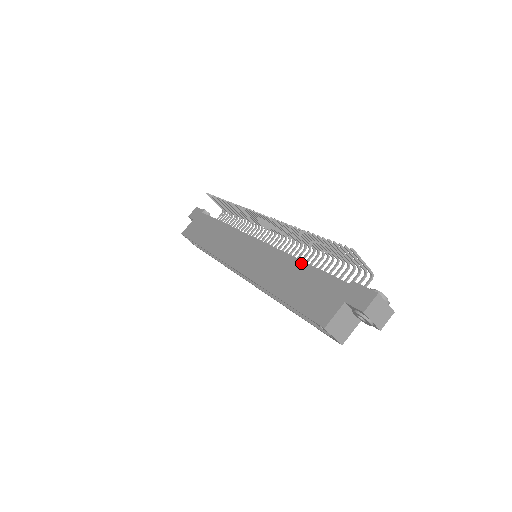
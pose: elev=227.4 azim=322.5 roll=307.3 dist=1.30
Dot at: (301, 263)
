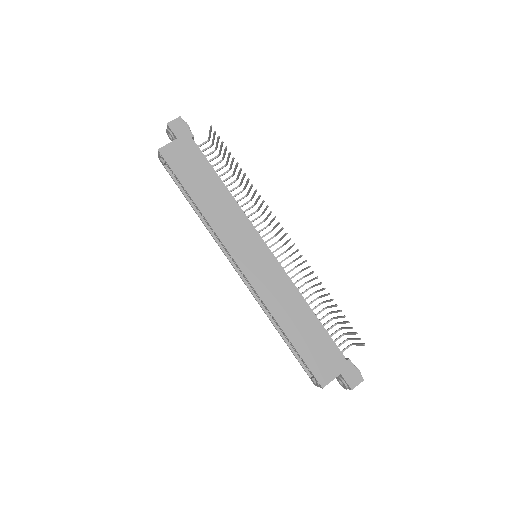
Dot at: (312, 313)
